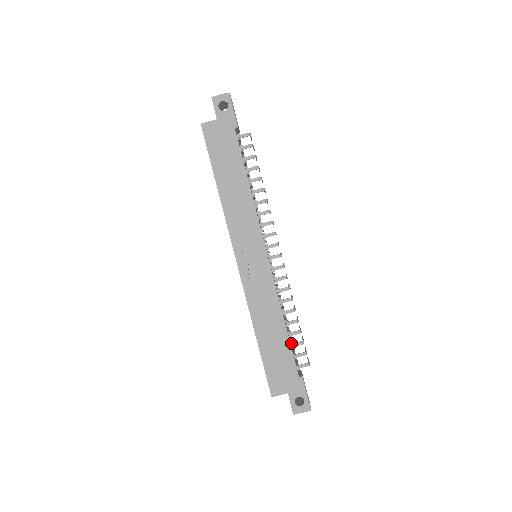
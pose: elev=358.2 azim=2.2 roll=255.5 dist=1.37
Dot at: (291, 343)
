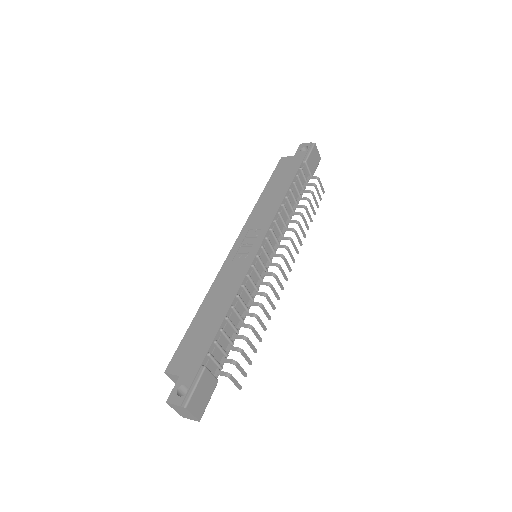
Dot at: (221, 328)
